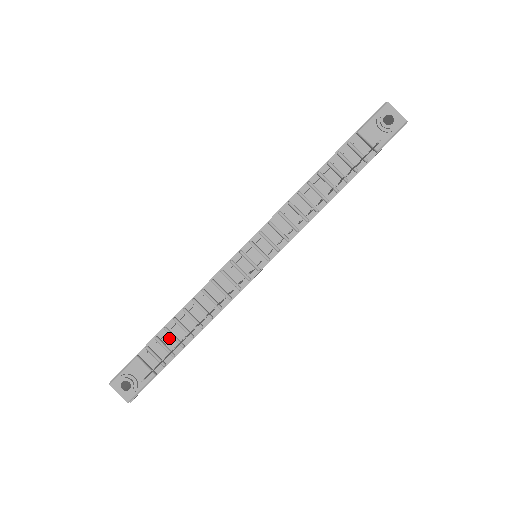
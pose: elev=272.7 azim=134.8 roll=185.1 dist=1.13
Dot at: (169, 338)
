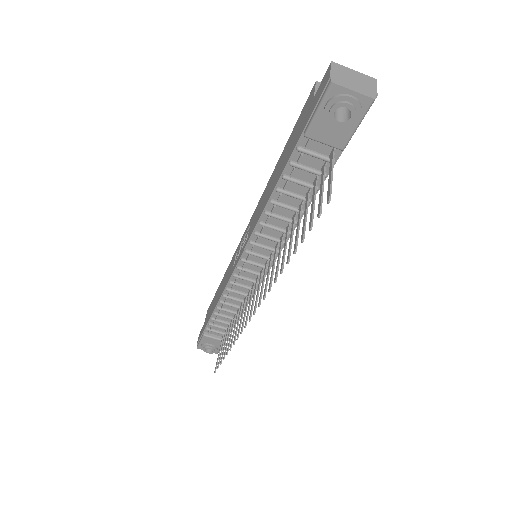
Dot at: (219, 322)
